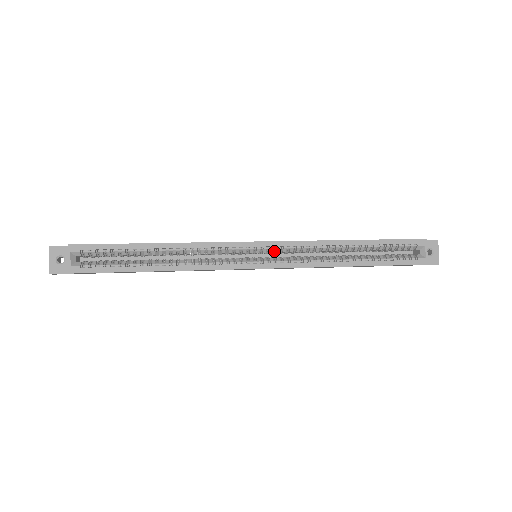
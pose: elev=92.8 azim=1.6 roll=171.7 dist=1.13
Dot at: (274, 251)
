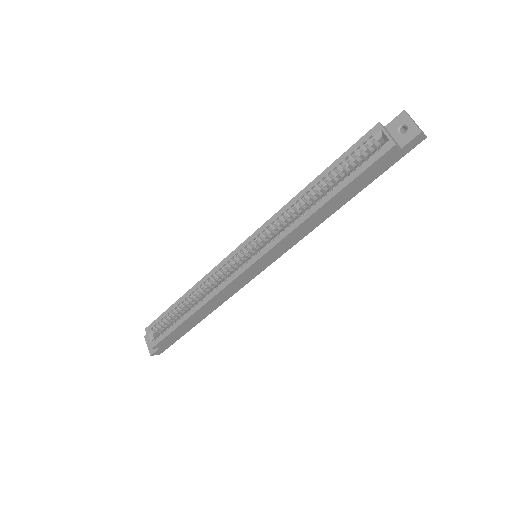
Dot at: (259, 242)
